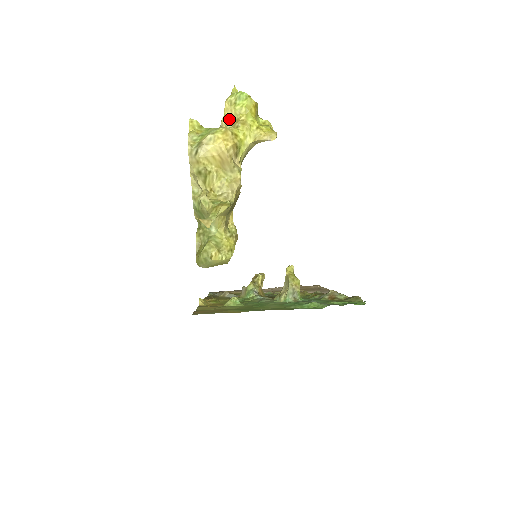
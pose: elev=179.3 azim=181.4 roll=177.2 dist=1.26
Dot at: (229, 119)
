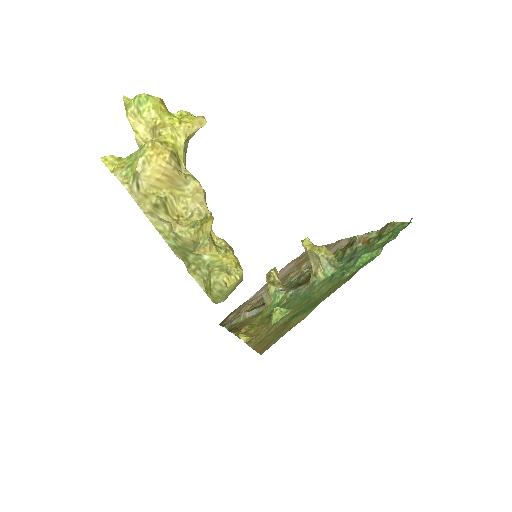
Dot at: (143, 132)
